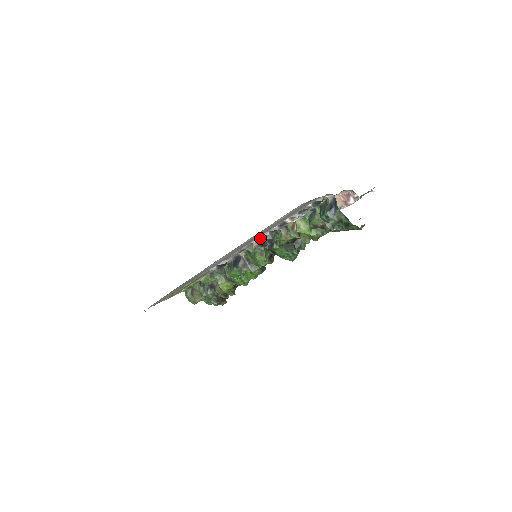
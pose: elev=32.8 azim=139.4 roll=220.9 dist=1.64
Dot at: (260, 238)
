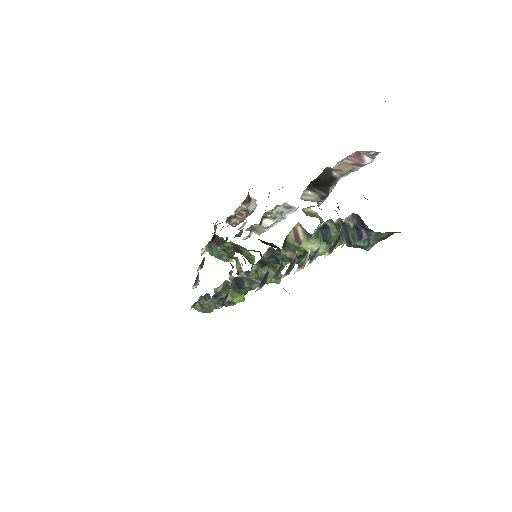
Dot at: (262, 280)
